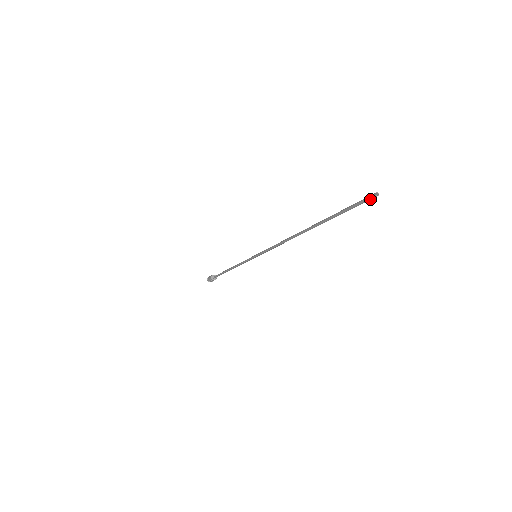
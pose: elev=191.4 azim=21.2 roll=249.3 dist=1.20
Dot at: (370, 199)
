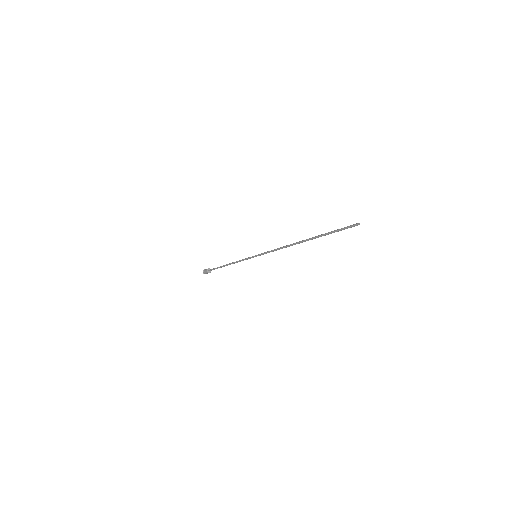
Dot at: (354, 226)
